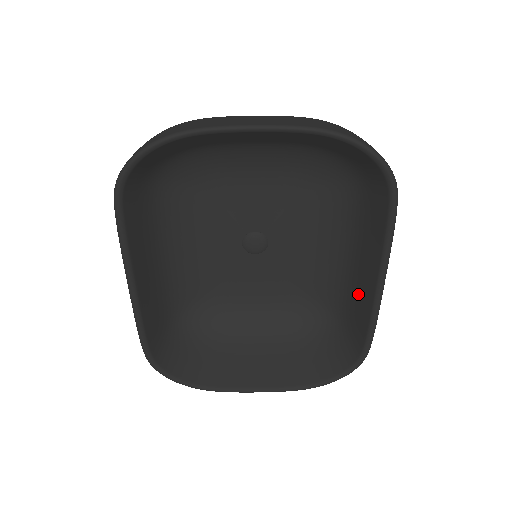
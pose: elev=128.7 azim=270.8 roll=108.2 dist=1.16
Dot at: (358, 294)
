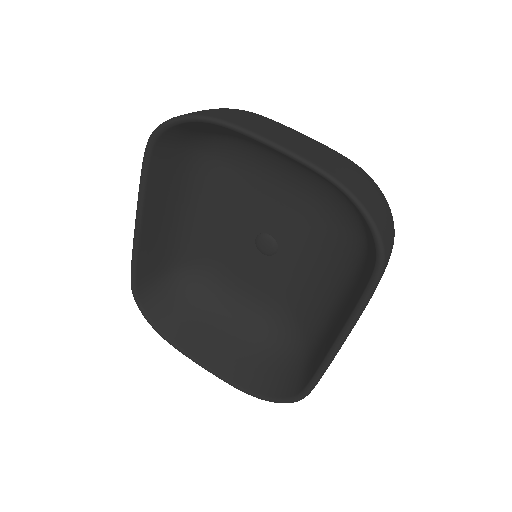
Dot at: (324, 341)
